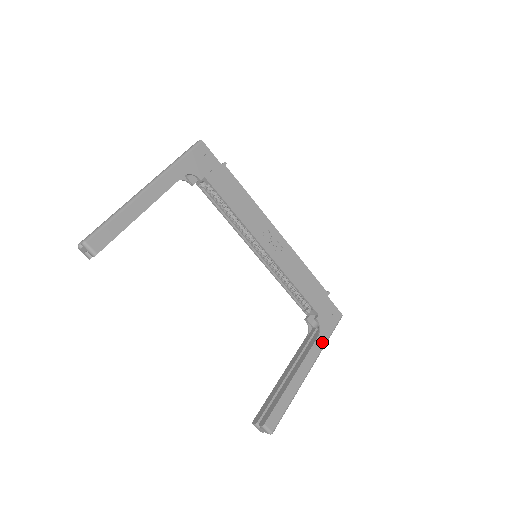
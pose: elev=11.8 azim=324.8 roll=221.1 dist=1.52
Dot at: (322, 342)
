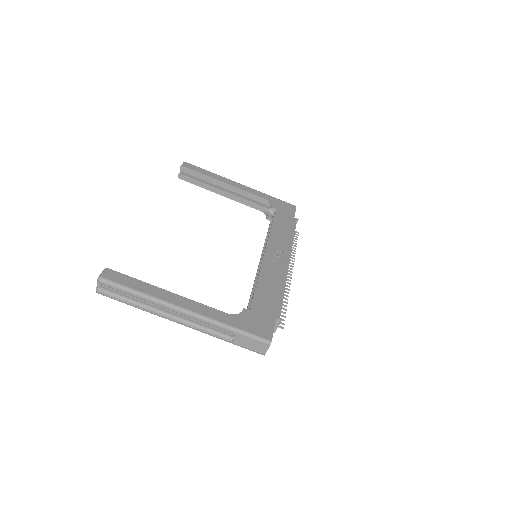
Dot at: (224, 319)
